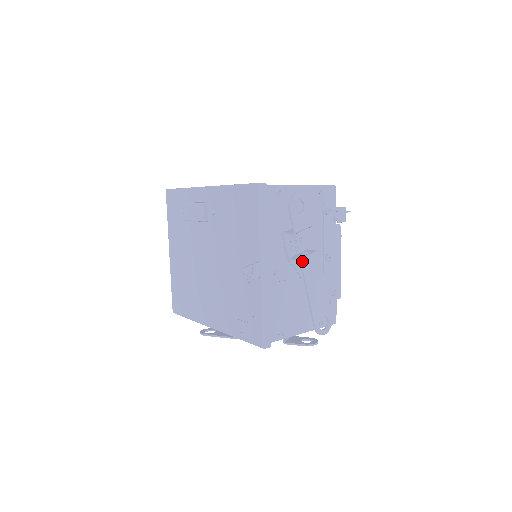
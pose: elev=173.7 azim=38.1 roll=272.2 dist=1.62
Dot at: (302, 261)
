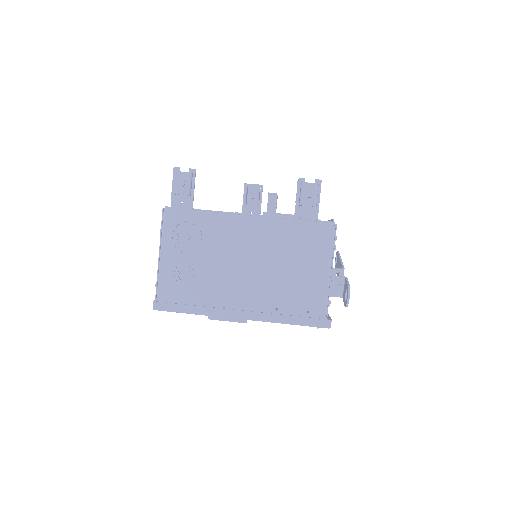
Dot at: occluded
